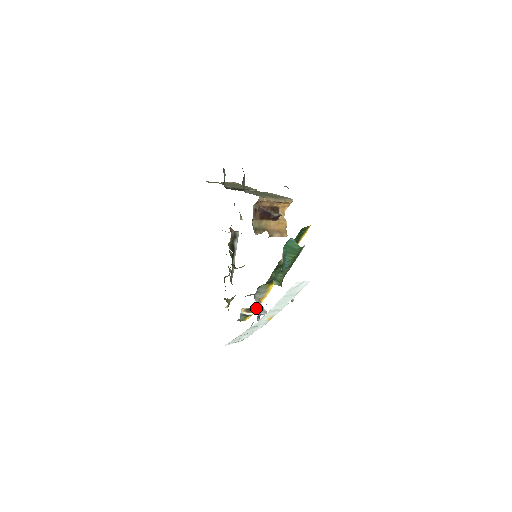
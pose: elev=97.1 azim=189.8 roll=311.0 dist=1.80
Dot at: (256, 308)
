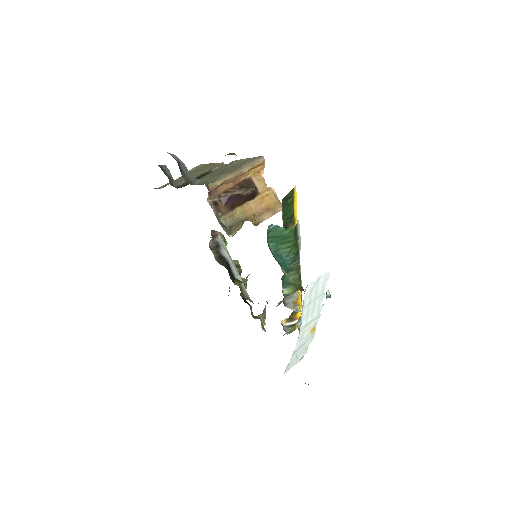
Dot at: (298, 312)
